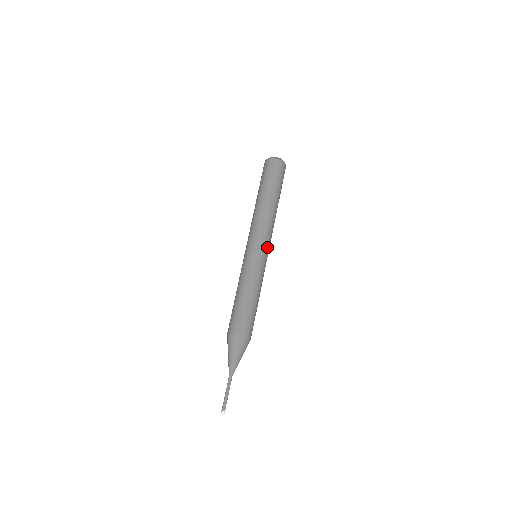
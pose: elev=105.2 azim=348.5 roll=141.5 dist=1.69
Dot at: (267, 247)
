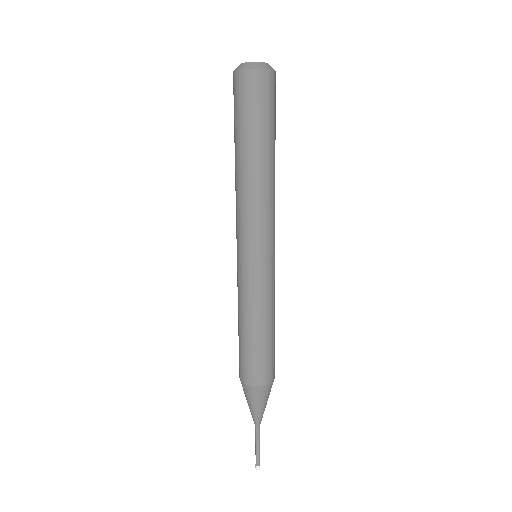
Dot at: (272, 243)
